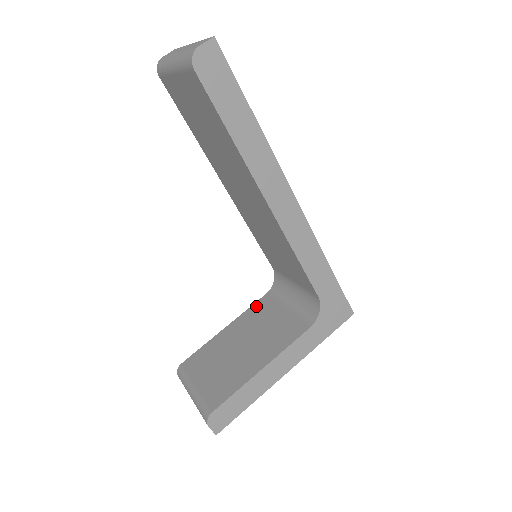
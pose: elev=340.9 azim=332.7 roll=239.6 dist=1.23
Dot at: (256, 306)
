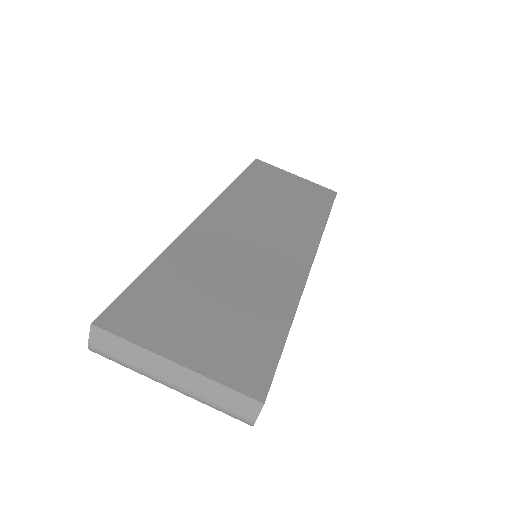
Dot at: occluded
